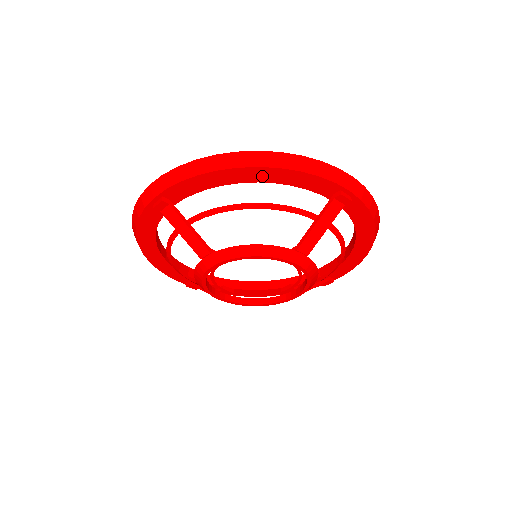
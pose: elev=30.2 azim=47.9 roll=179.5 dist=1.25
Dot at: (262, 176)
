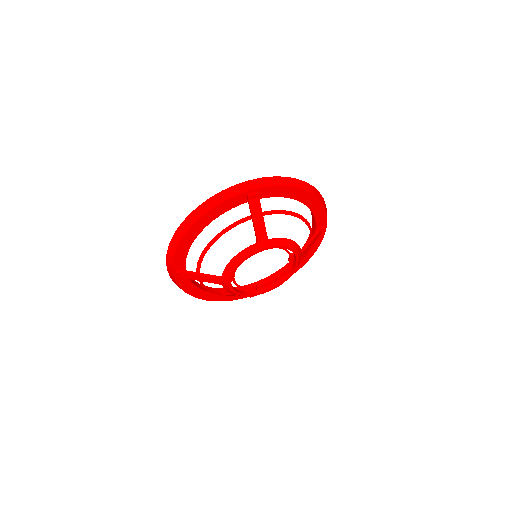
Dot at: (309, 201)
